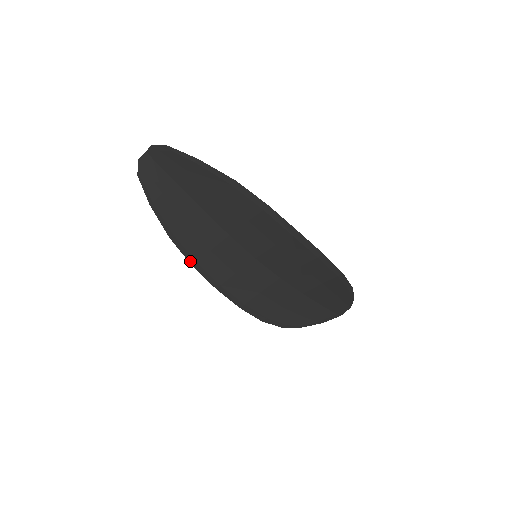
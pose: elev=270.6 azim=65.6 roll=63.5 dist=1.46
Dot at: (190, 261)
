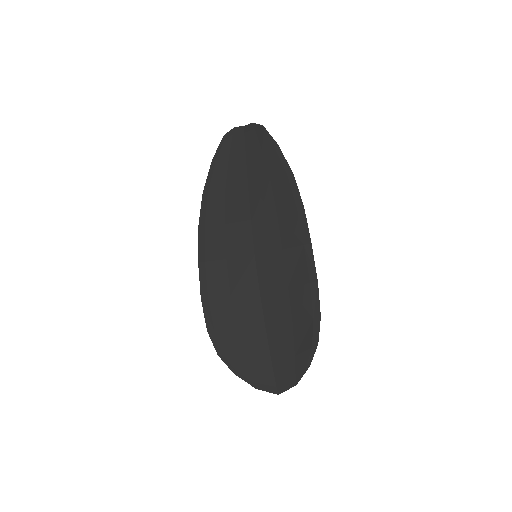
Dot at: (200, 223)
